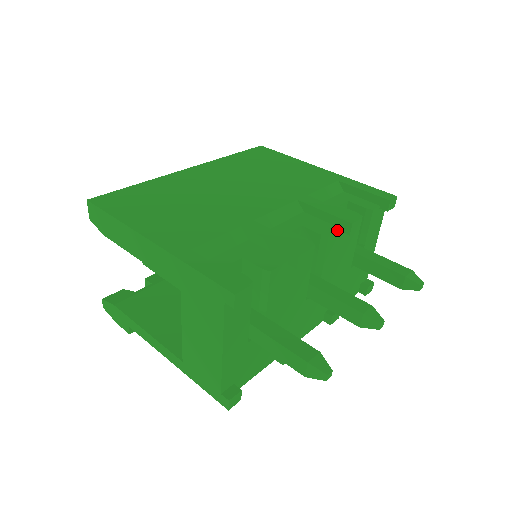
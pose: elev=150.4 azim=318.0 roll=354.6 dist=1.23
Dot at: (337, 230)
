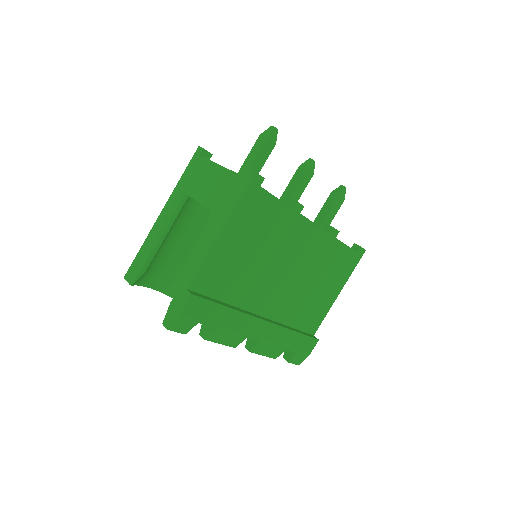
Dot at: occluded
